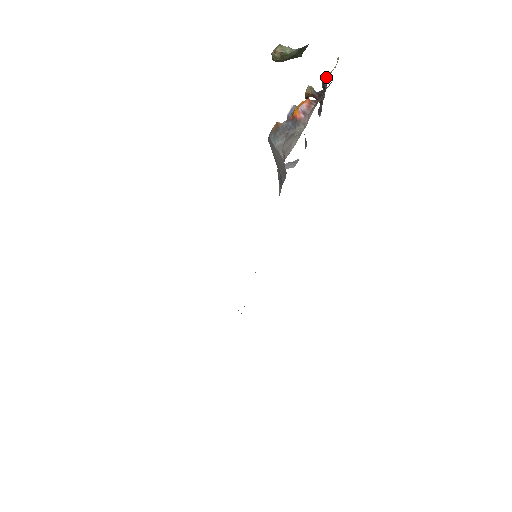
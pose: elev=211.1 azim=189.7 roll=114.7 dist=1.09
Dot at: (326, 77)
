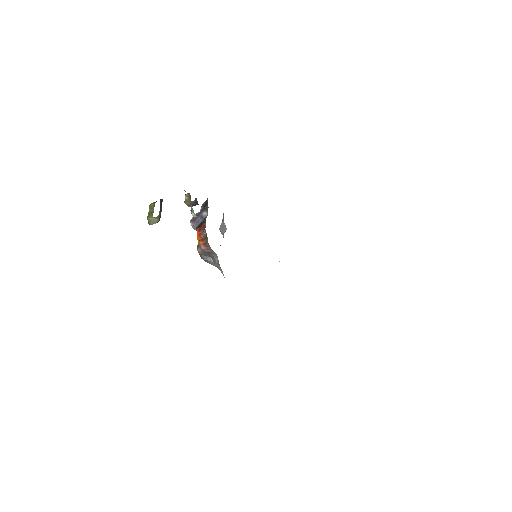
Dot at: (193, 213)
